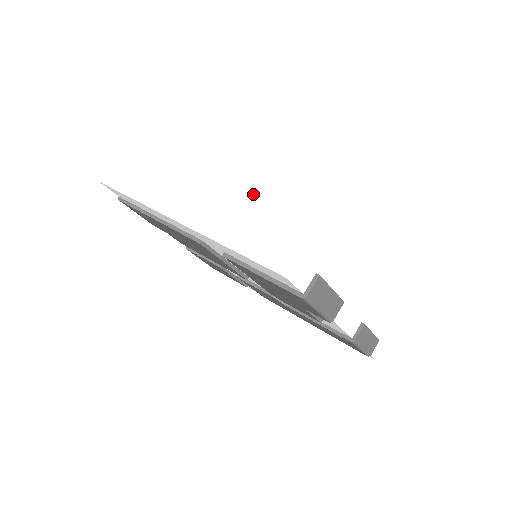
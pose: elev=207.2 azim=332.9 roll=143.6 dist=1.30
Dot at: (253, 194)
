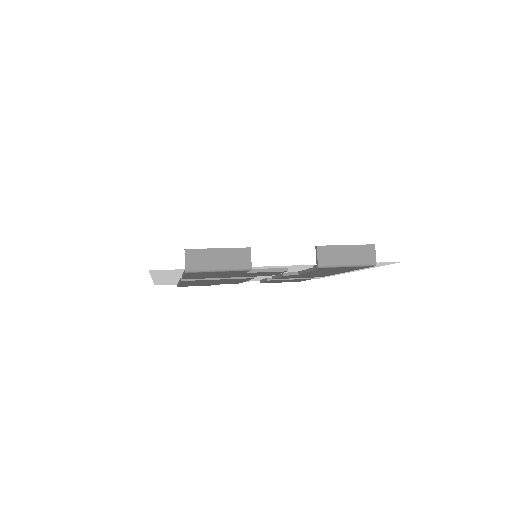
Dot at: occluded
